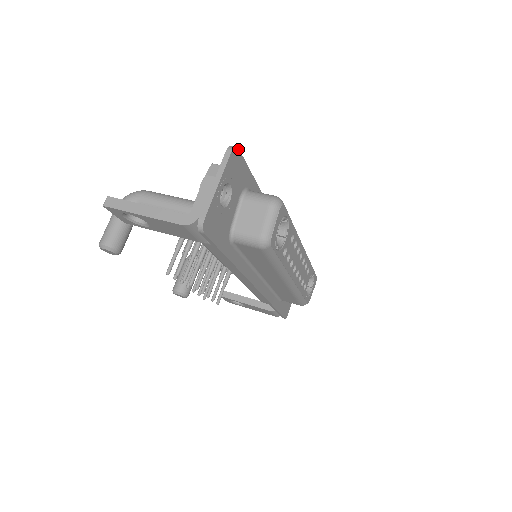
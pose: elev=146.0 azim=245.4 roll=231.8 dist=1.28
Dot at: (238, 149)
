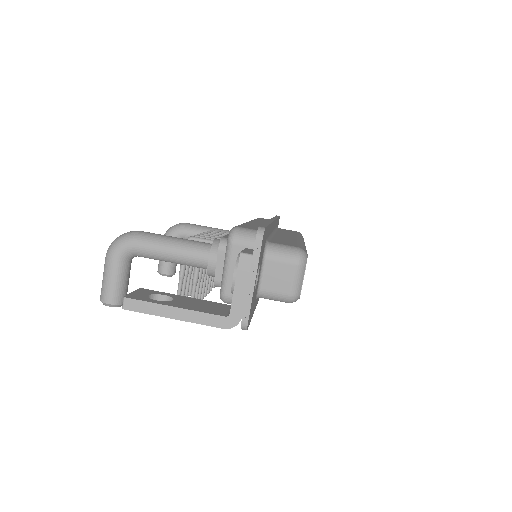
Dot at: (265, 228)
